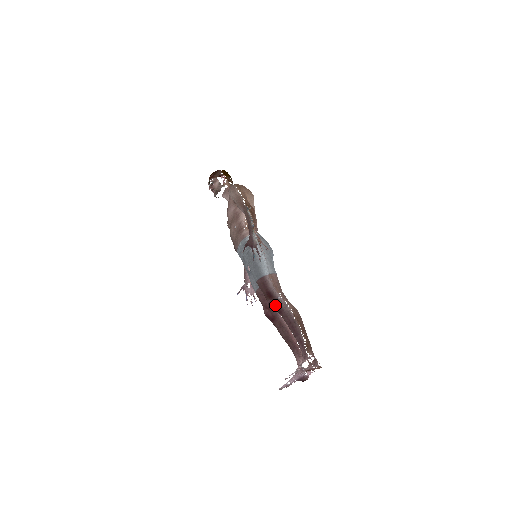
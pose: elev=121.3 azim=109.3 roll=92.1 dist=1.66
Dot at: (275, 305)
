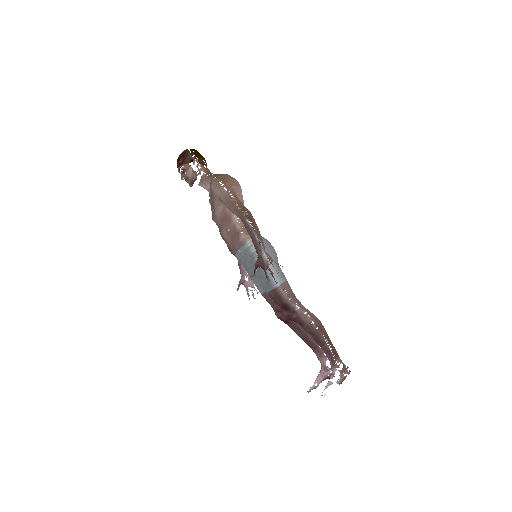
Dot at: (294, 318)
